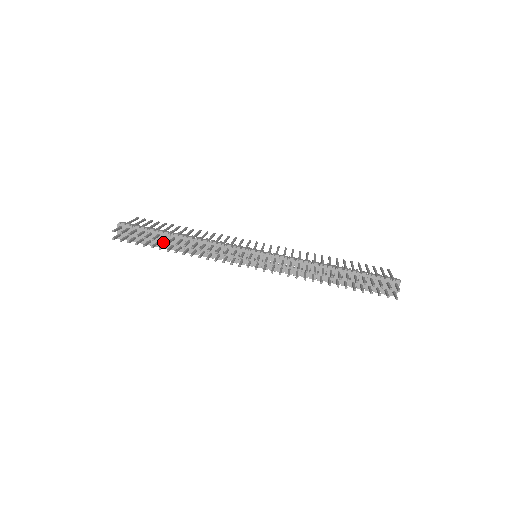
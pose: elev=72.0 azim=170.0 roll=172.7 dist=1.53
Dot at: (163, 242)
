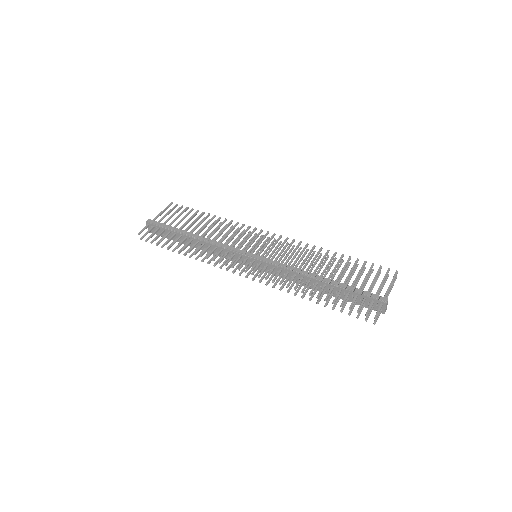
Dot at: (180, 239)
